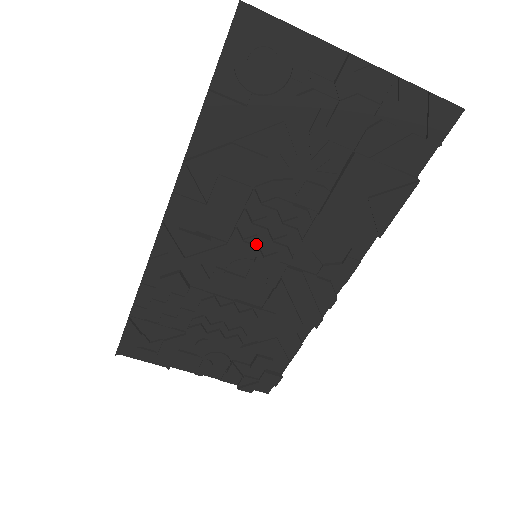
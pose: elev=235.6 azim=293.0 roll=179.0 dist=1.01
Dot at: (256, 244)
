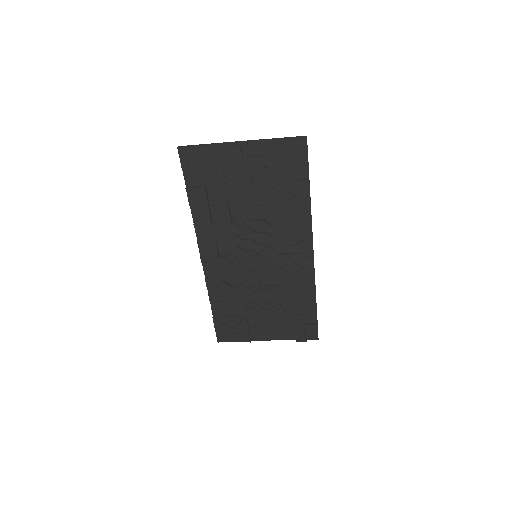
Dot at: (251, 249)
